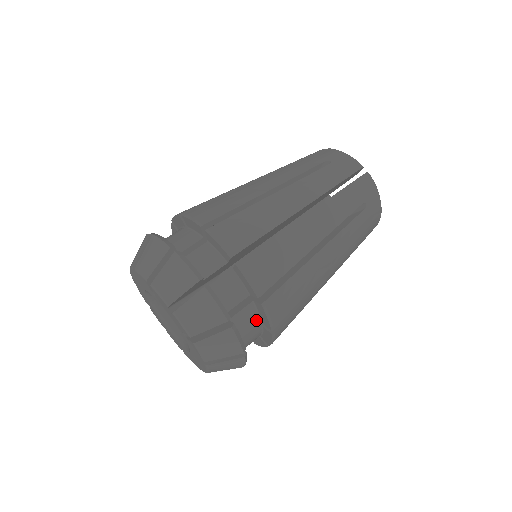
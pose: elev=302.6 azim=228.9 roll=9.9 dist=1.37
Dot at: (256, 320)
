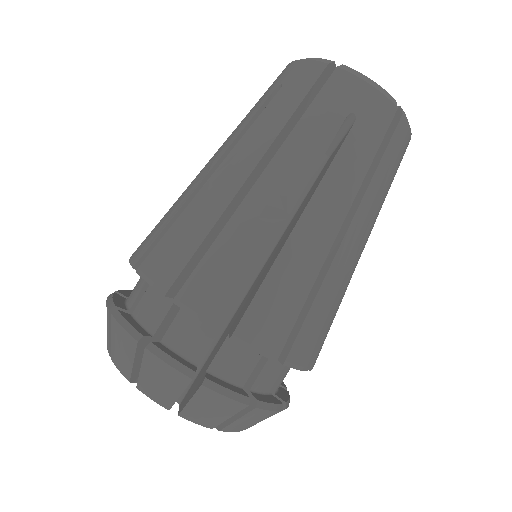
Dot at: occluded
